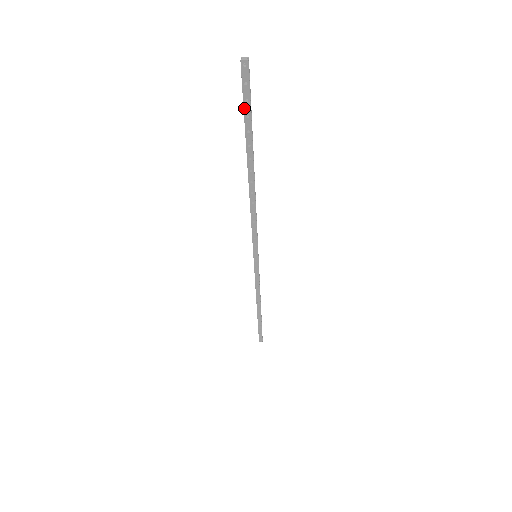
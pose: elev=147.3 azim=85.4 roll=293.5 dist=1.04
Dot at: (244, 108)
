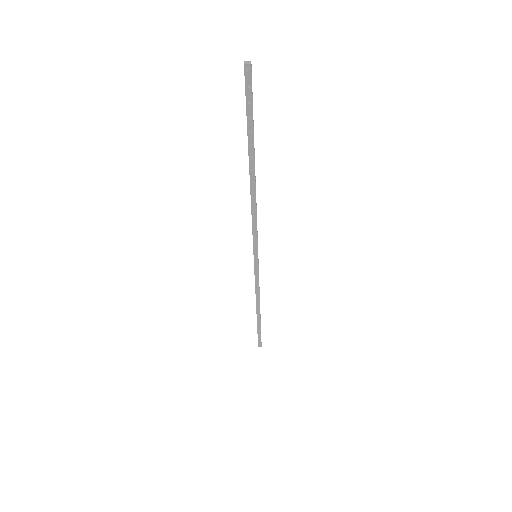
Dot at: (247, 109)
